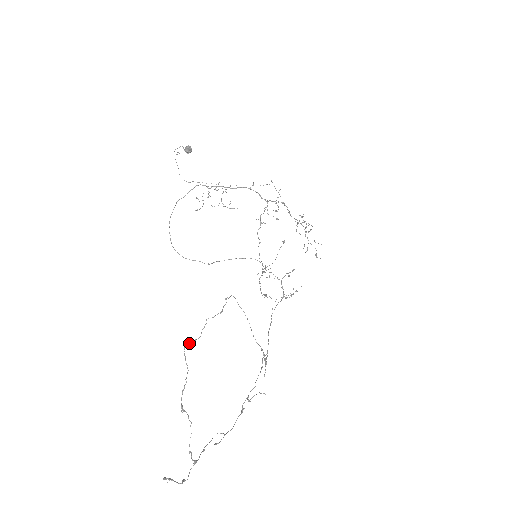
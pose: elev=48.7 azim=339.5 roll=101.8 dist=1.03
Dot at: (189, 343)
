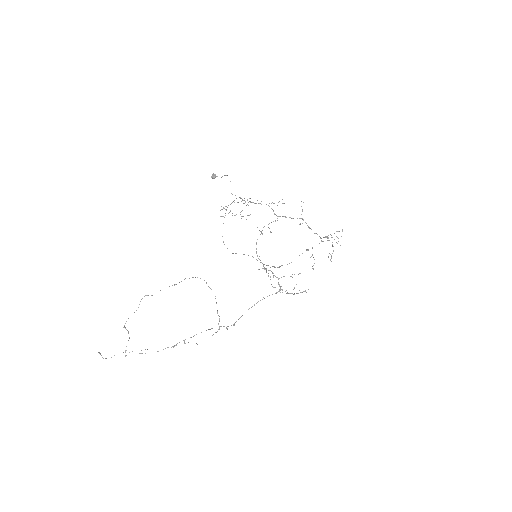
Dot at: occluded
